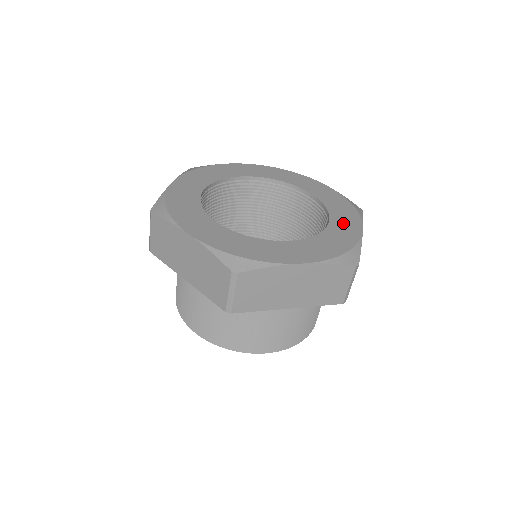
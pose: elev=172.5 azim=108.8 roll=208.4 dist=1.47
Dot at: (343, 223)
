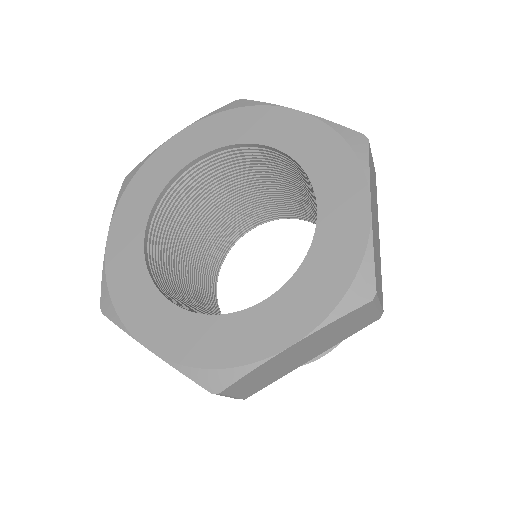
Dot at: (279, 315)
